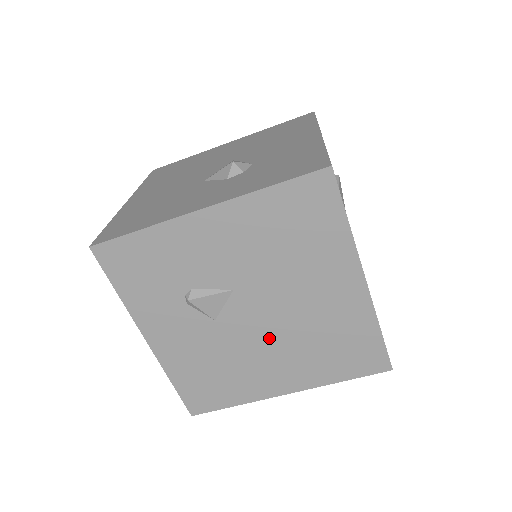
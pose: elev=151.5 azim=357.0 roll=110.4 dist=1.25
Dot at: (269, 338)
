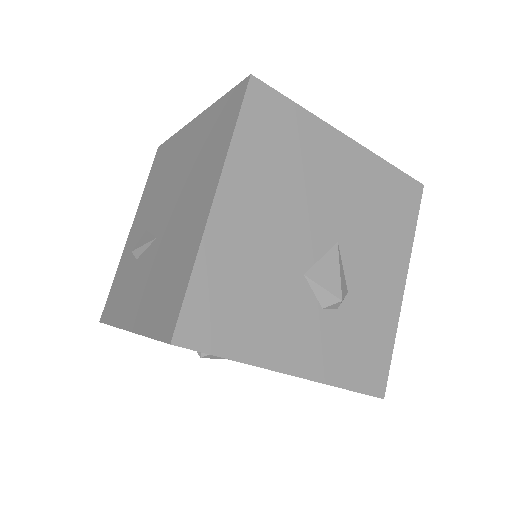
Dot at: occluded
